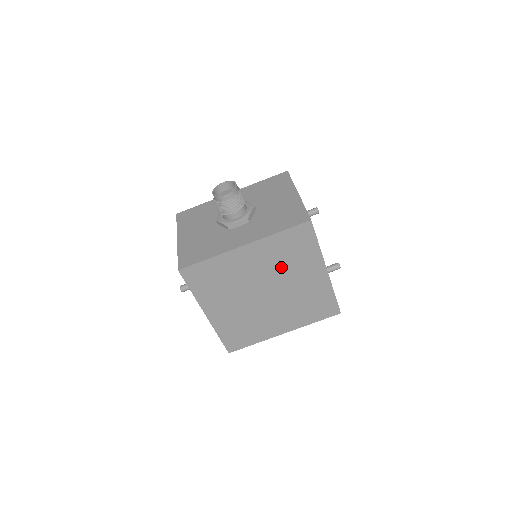
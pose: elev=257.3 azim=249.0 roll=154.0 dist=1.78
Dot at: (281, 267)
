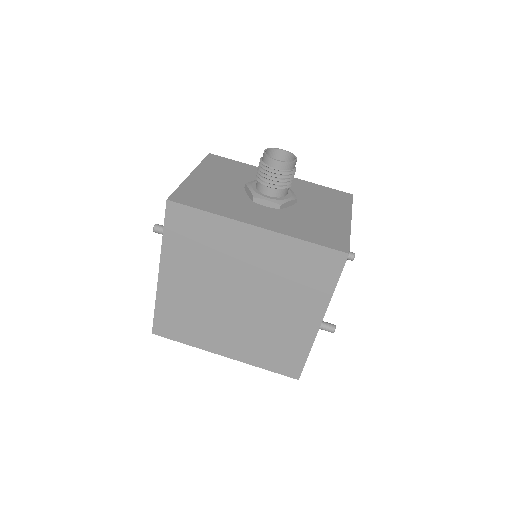
Dot at: (277, 282)
